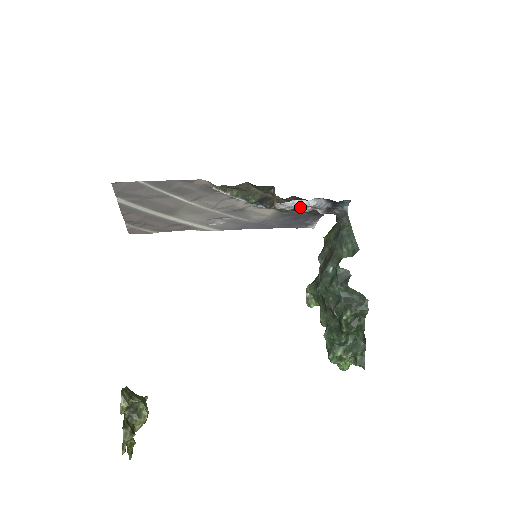
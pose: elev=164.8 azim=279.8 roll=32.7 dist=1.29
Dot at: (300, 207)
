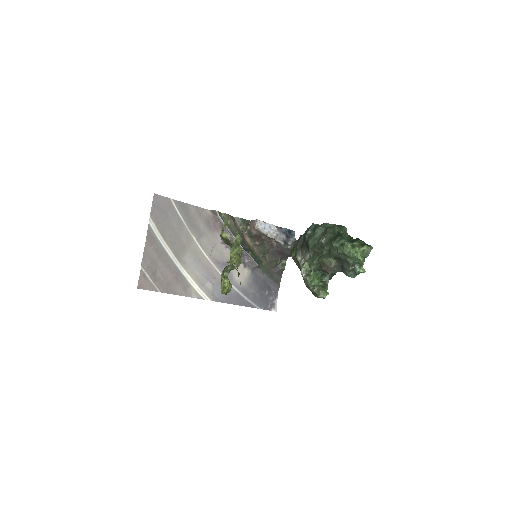
Dot at: (269, 233)
